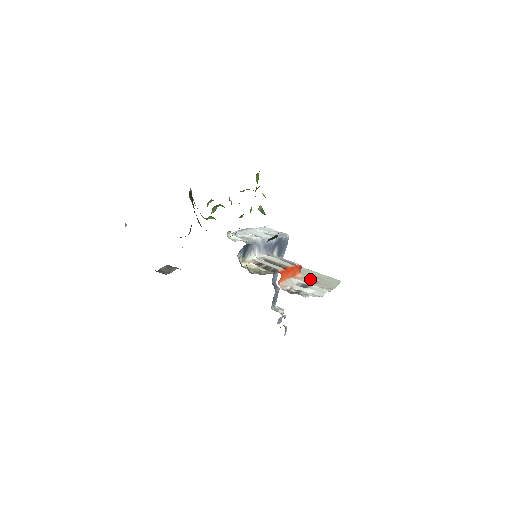
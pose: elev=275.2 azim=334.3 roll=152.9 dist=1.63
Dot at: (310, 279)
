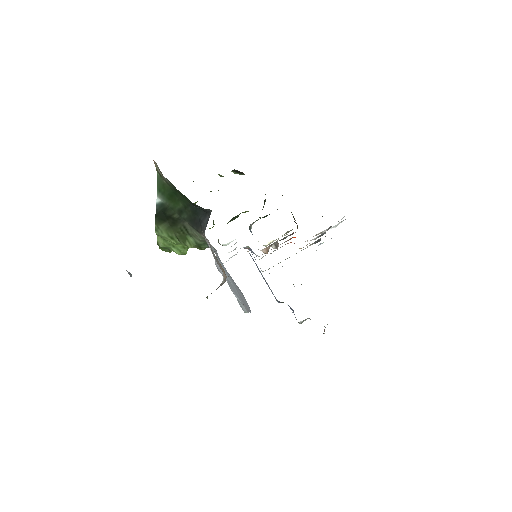
Dot at: (311, 244)
